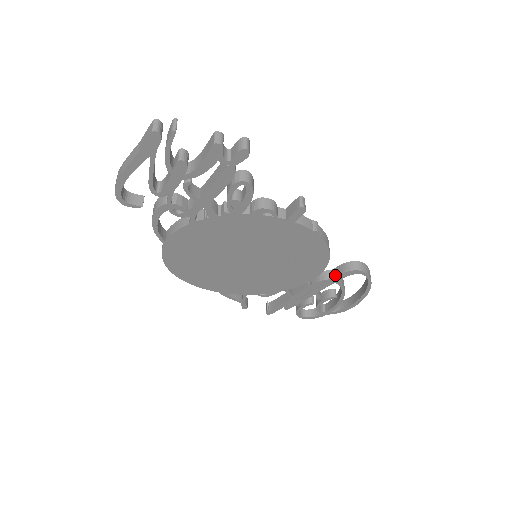
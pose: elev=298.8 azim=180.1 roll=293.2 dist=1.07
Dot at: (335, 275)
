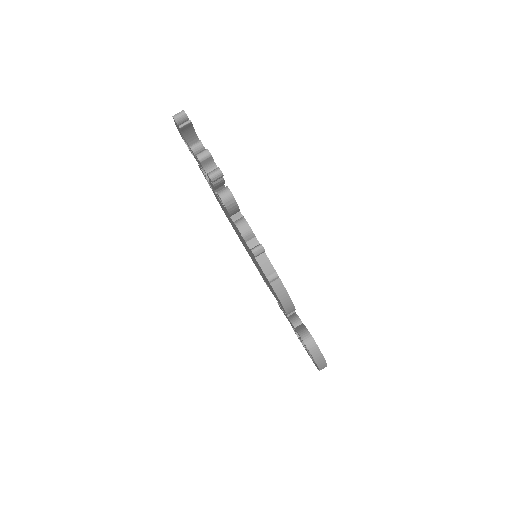
Dot at: (297, 328)
